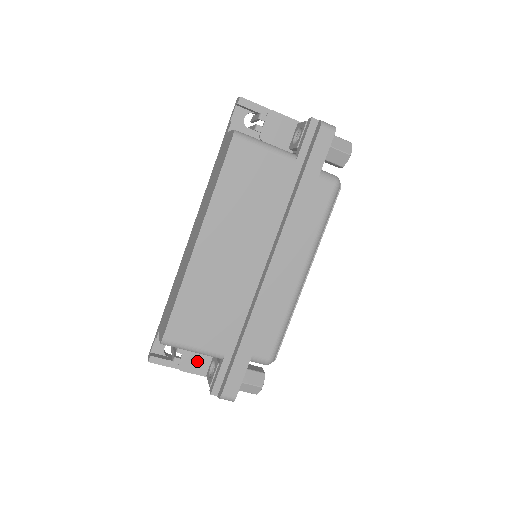
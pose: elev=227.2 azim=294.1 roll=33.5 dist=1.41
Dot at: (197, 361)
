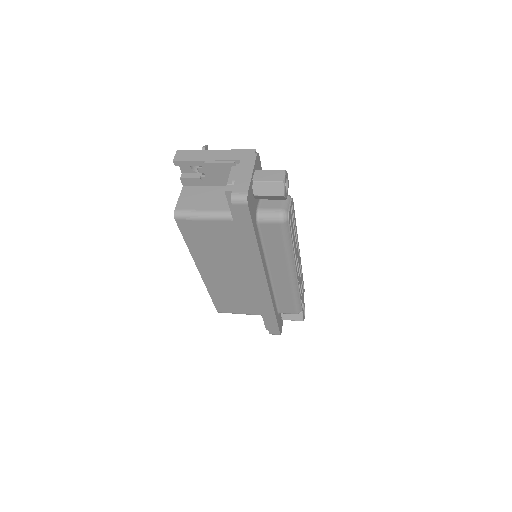
Dot at: occluded
